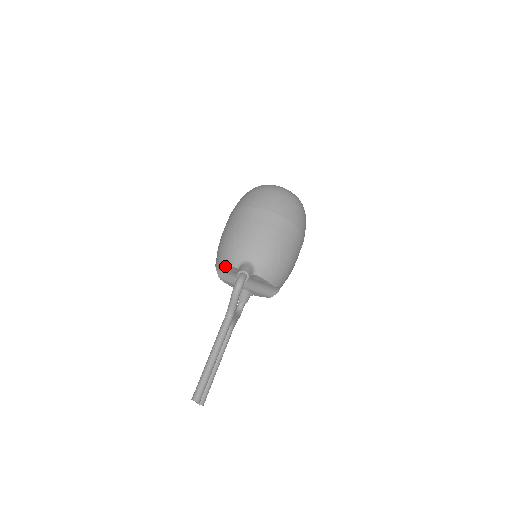
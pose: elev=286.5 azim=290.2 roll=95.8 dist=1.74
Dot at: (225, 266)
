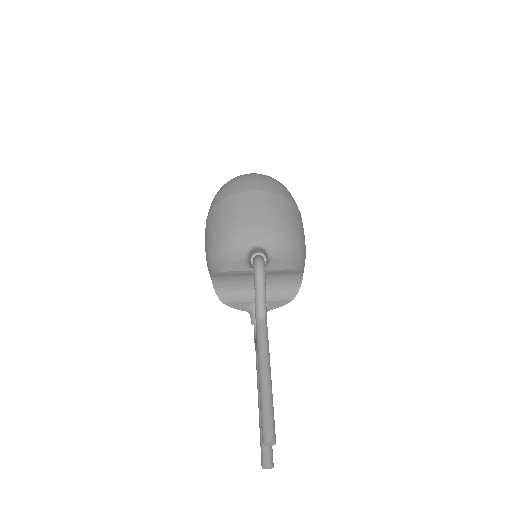
Dot at: (228, 265)
